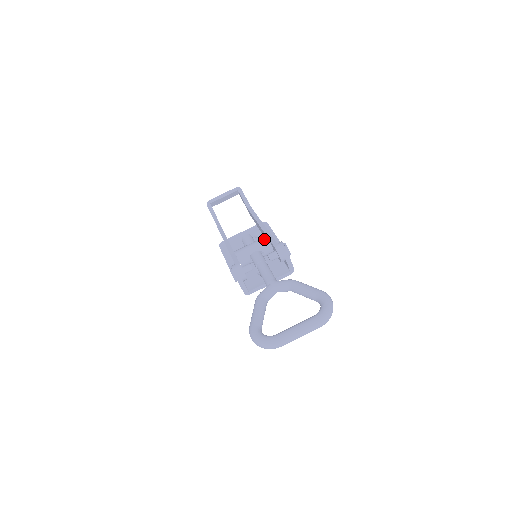
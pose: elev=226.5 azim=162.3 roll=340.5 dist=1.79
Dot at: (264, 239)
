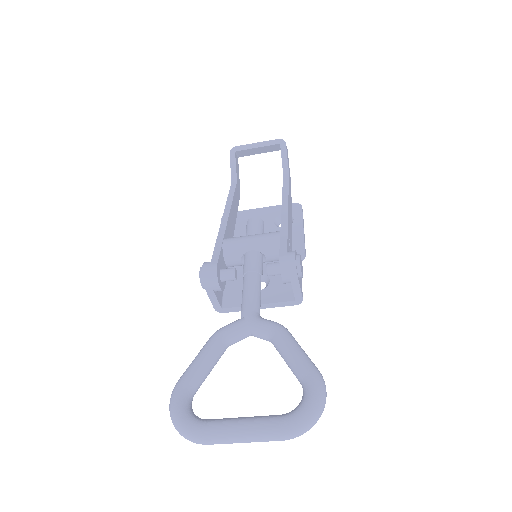
Dot at: (273, 235)
